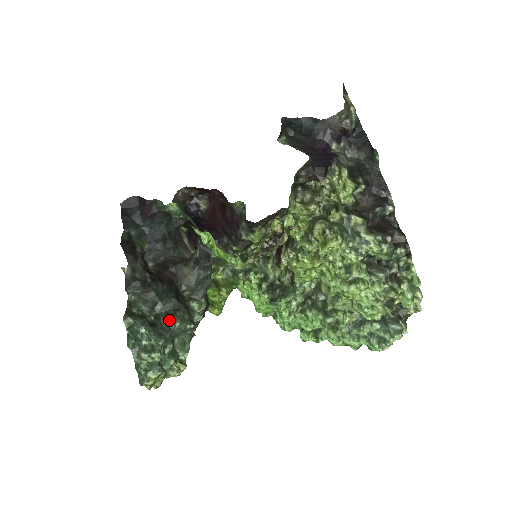
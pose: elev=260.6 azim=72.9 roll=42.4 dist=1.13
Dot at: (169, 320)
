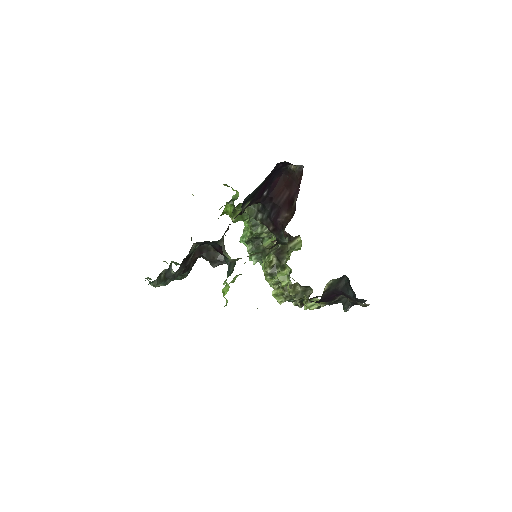
Dot at: (176, 278)
